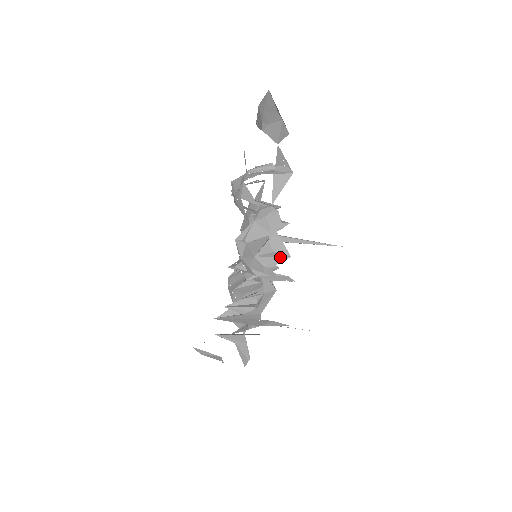
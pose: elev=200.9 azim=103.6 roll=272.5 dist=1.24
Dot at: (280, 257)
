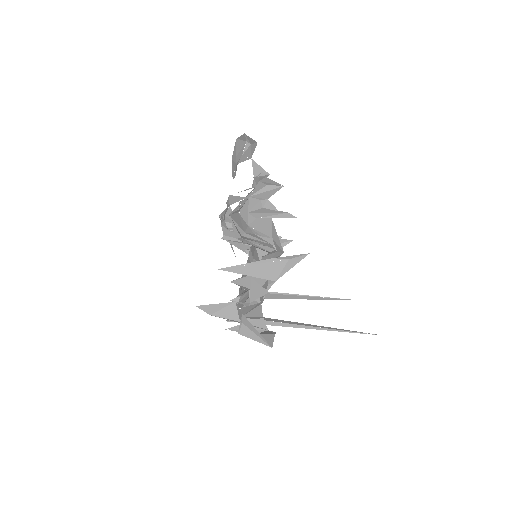
Dot at: (274, 189)
